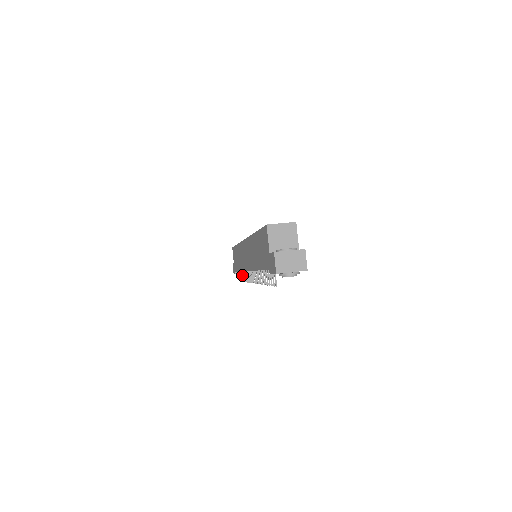
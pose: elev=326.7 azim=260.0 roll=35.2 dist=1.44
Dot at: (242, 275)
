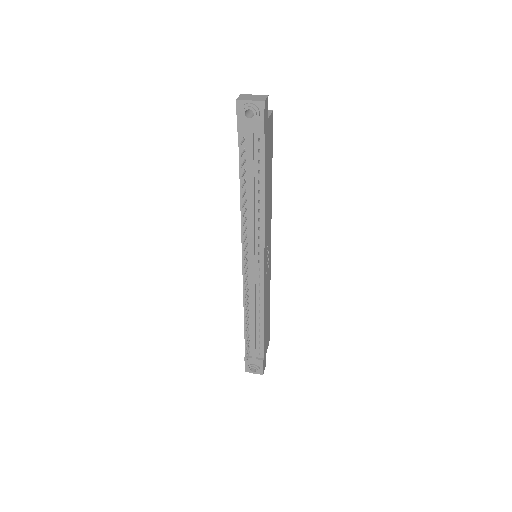
Dot at: occluded
